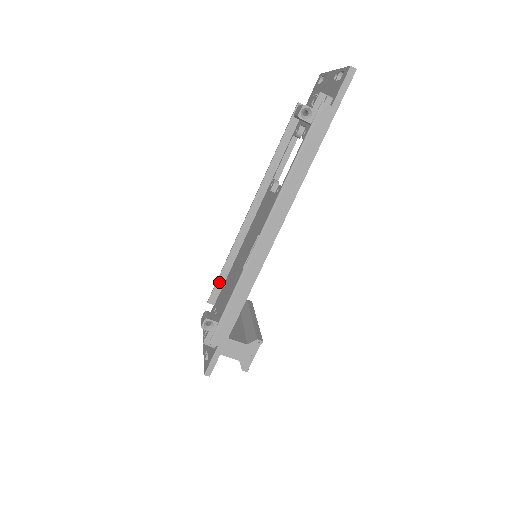
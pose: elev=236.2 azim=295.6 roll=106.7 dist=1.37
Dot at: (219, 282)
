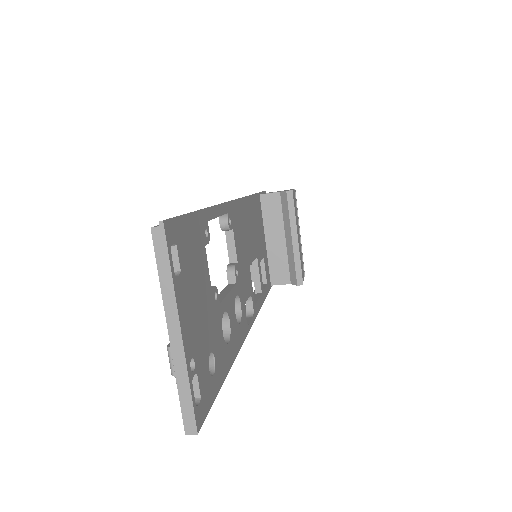
Dot at: occluded
